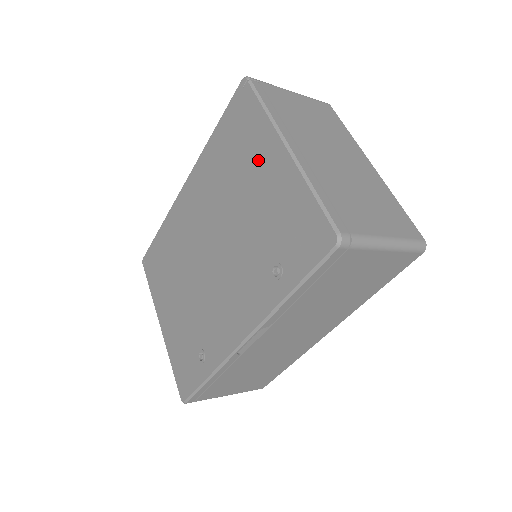
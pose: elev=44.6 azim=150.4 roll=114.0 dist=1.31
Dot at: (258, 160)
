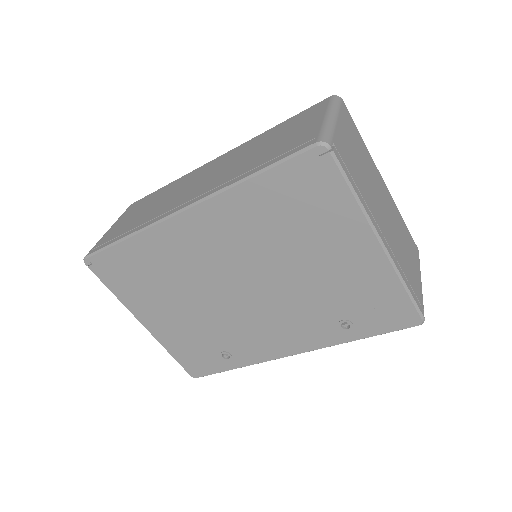
Dot at: (335, 240)
